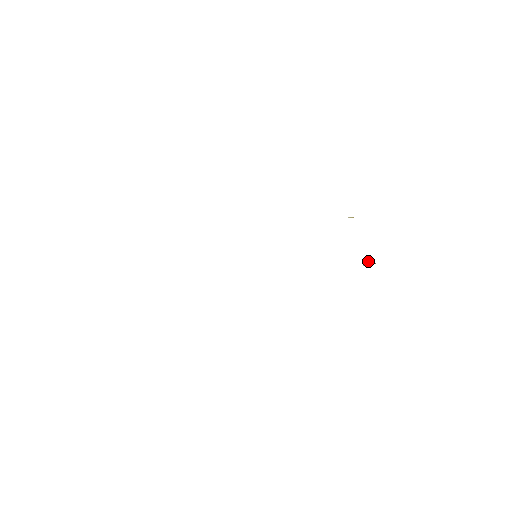
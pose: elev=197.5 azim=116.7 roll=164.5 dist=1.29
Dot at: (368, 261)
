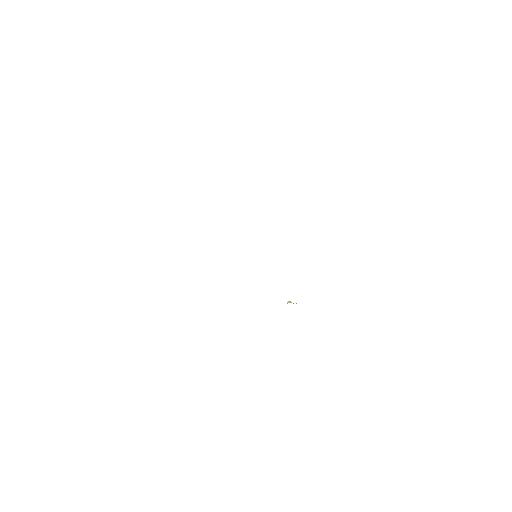
Dot at: occluded
